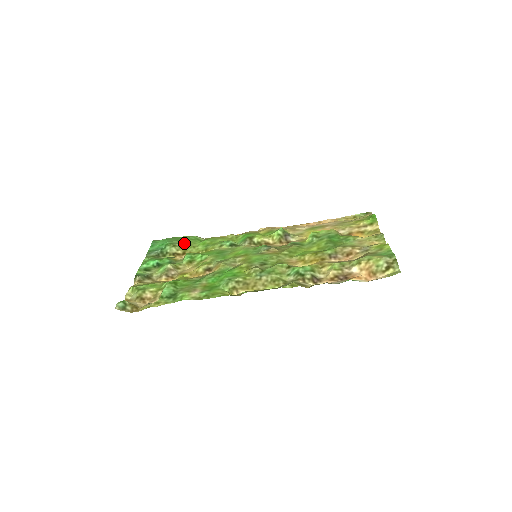
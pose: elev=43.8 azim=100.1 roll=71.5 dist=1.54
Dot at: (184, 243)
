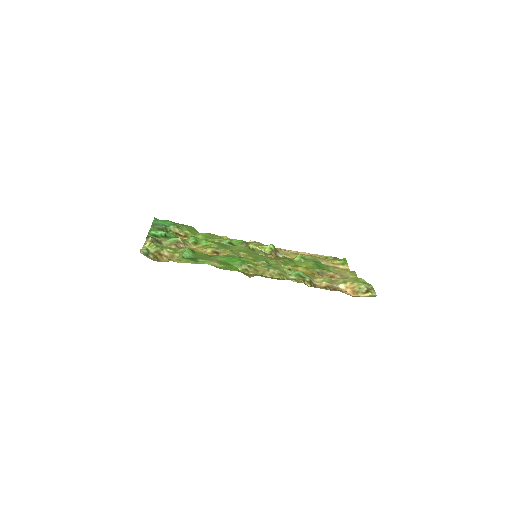
Dot at: (186, 228)
